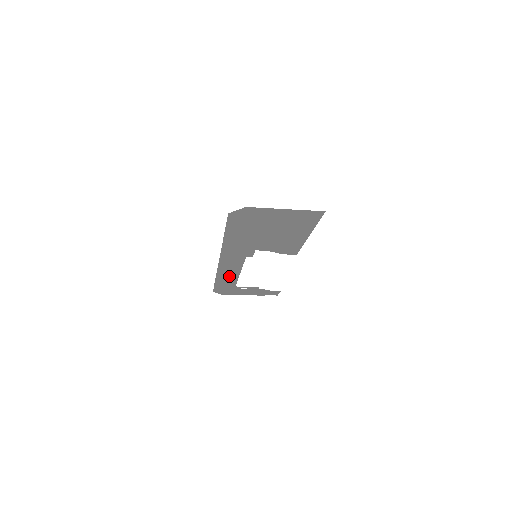
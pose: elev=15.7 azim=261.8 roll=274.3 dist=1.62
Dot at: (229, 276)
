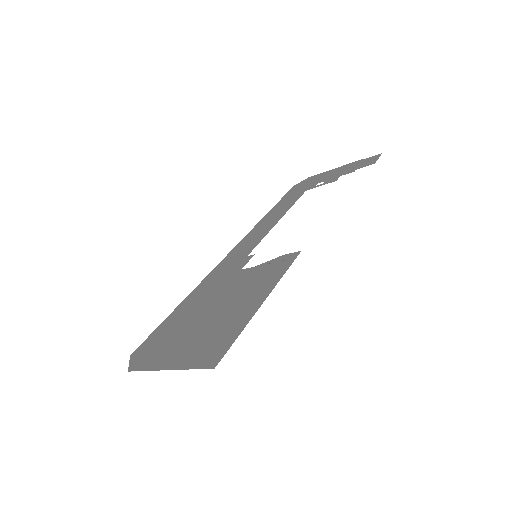
Dot at: (276, 214)
